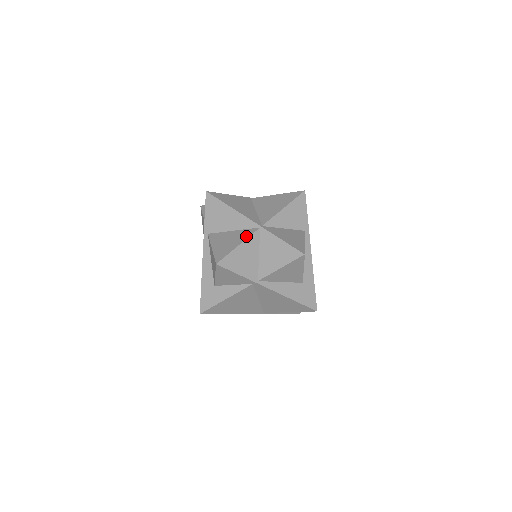
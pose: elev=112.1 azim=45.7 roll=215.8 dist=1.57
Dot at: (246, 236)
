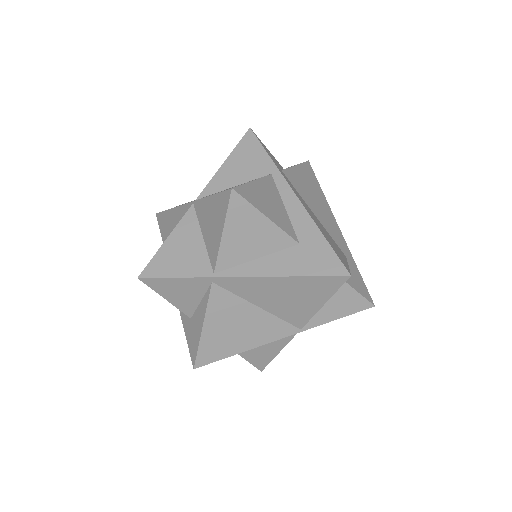
Dot at: (178, 224)
